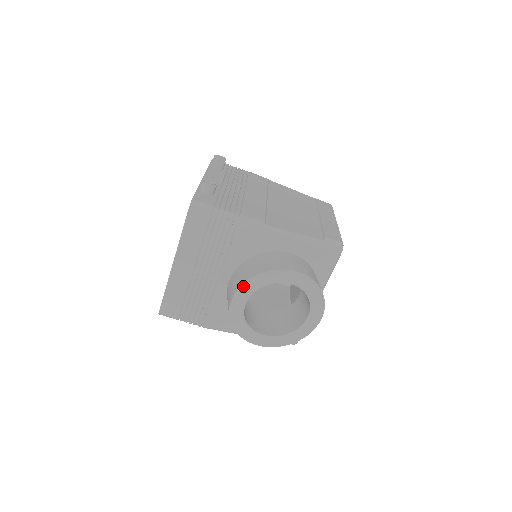
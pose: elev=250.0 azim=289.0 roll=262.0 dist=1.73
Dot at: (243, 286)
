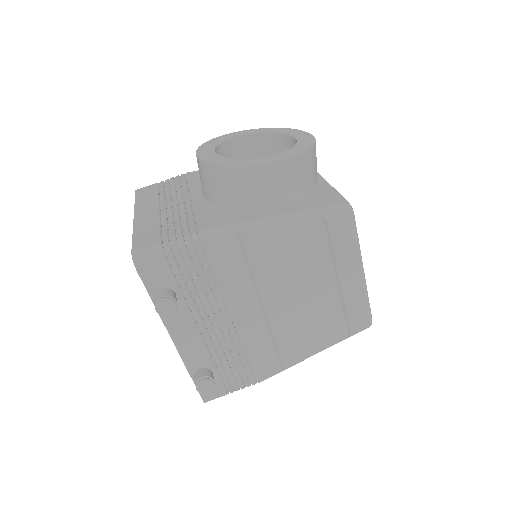
Dot at: (201, 147)
